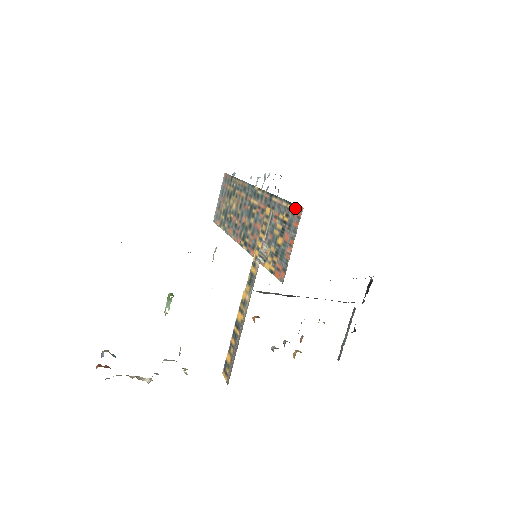
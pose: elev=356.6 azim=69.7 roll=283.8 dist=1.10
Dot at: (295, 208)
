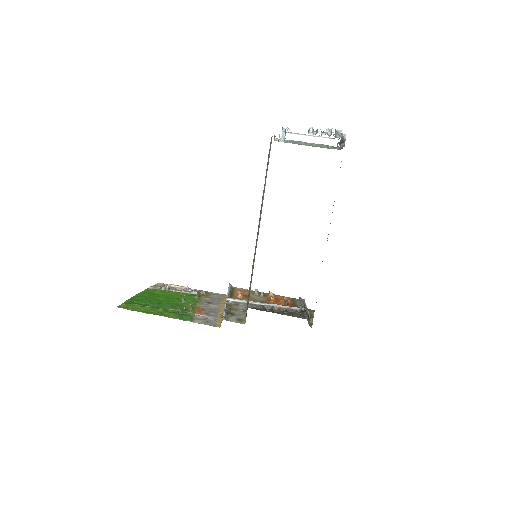
Dot at: occluded
